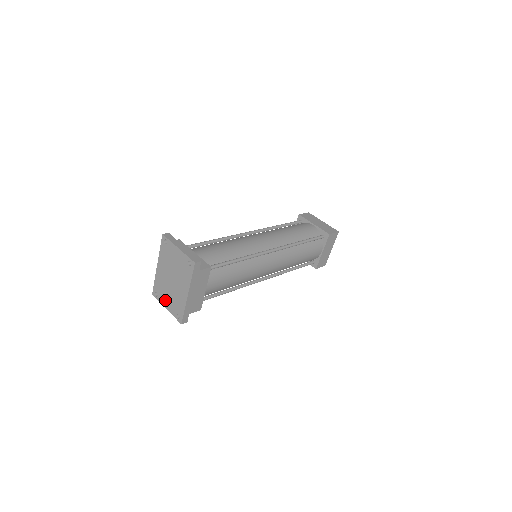
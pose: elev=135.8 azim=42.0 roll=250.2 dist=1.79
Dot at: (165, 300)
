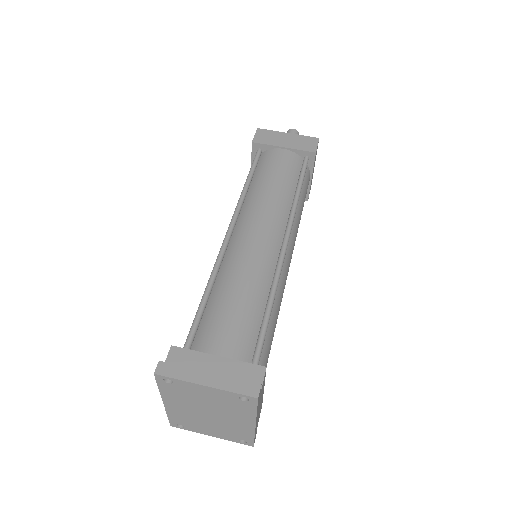
Dot at: (204, 430)
